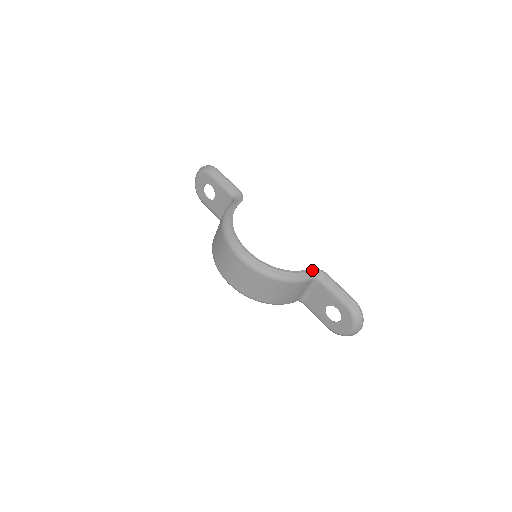
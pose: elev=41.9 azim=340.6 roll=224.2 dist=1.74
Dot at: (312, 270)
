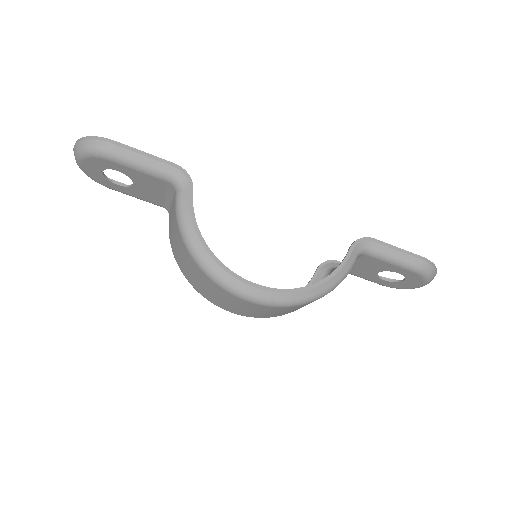
Dot at: (354, 248)
